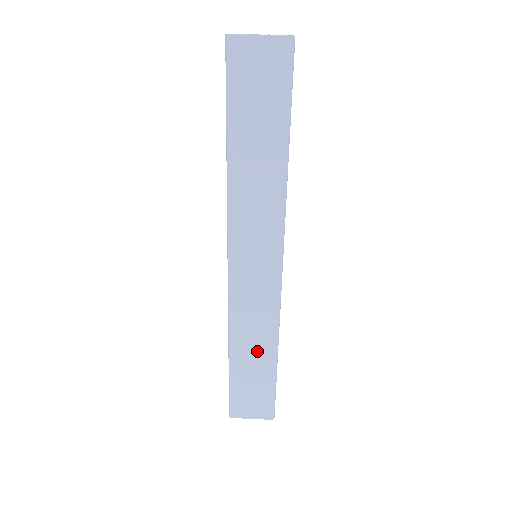
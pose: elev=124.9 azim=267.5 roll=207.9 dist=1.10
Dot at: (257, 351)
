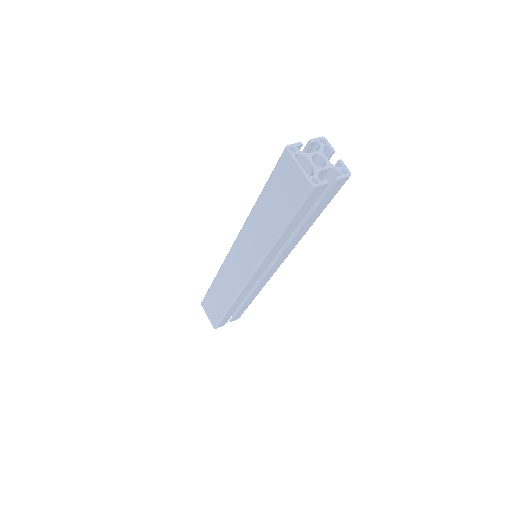
Dot at: (223, 295)
